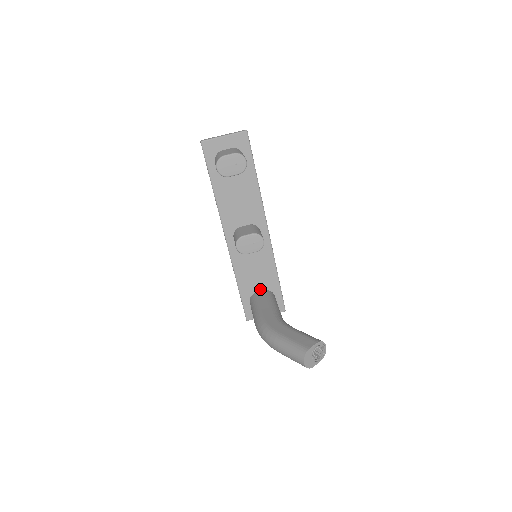
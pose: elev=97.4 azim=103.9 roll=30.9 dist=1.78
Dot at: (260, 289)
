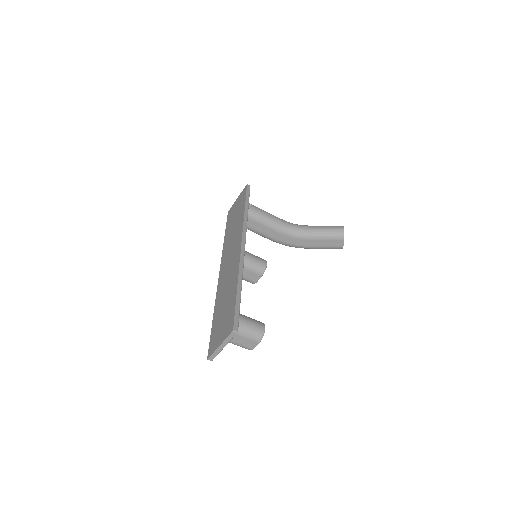
Dot at: occluded
